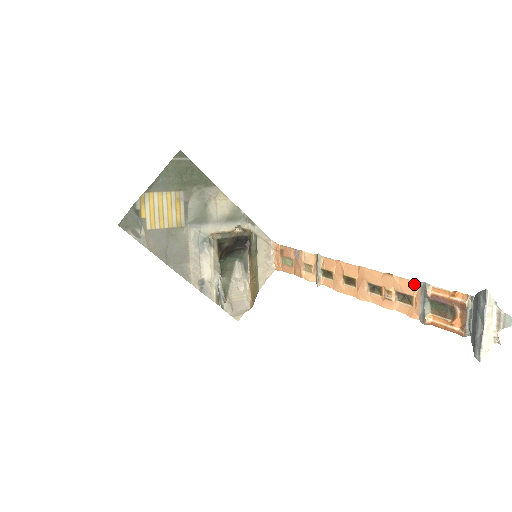
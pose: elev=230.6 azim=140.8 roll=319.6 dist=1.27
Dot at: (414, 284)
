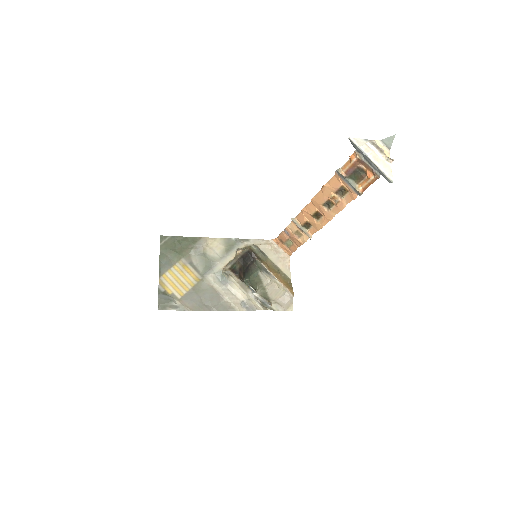
Dot at: (335, 178)
